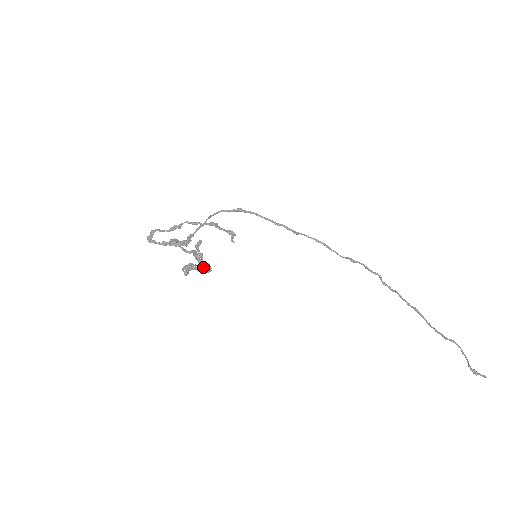
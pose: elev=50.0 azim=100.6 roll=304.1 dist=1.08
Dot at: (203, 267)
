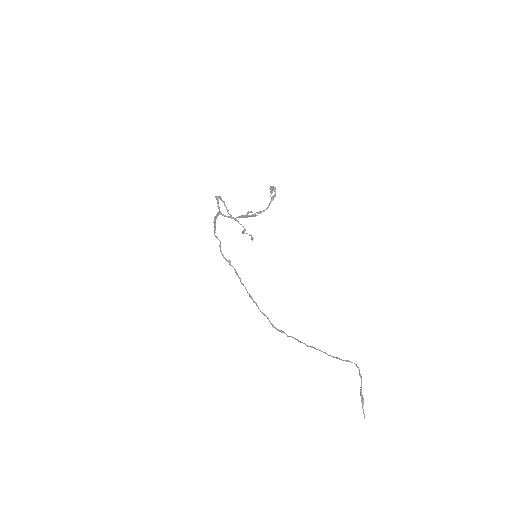
Dot at: (253, 214)
